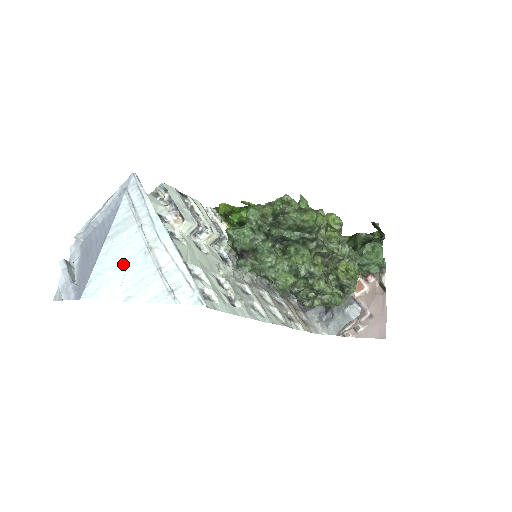
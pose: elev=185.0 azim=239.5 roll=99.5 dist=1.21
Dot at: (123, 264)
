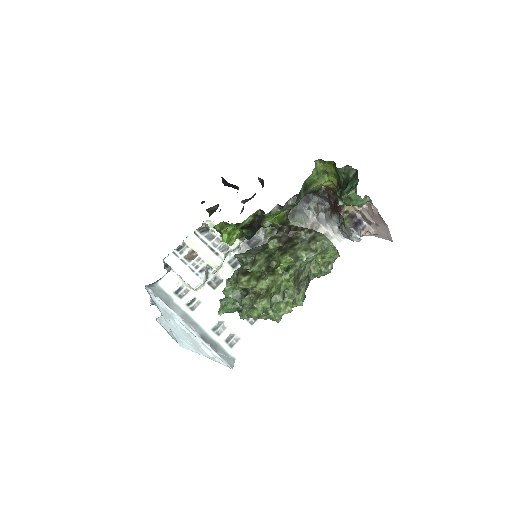
Dot at: (183, 336)
